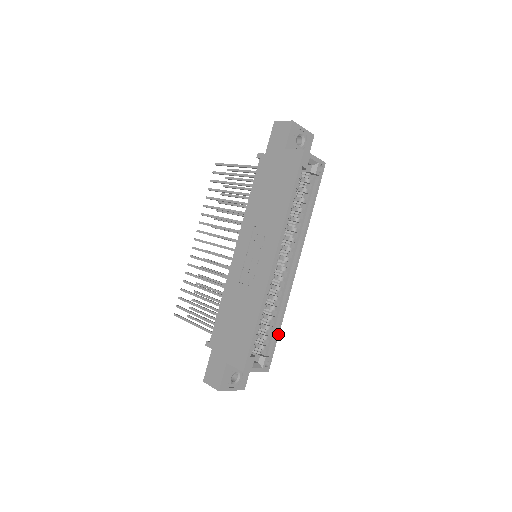
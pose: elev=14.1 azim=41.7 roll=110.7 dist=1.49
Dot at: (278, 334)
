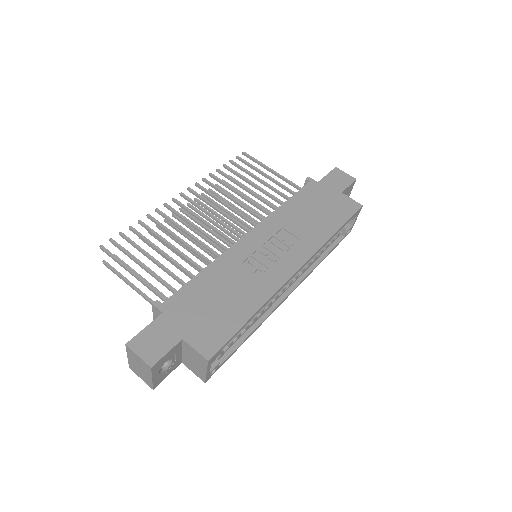
Dot at: occluded
